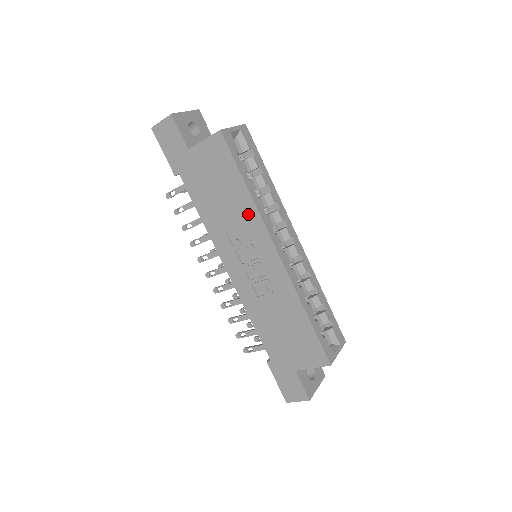
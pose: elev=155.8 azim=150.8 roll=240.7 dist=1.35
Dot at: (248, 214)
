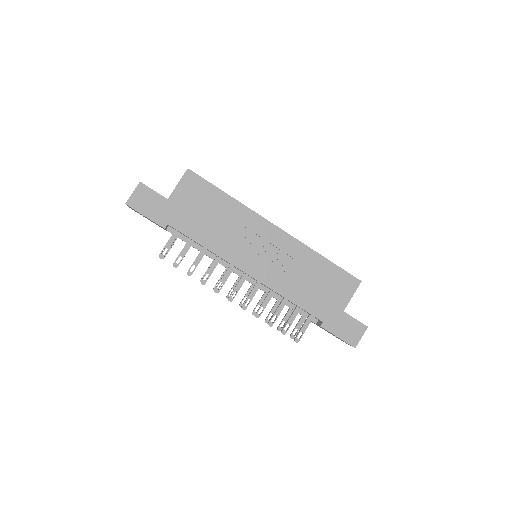
Dot at: (240, 214)
